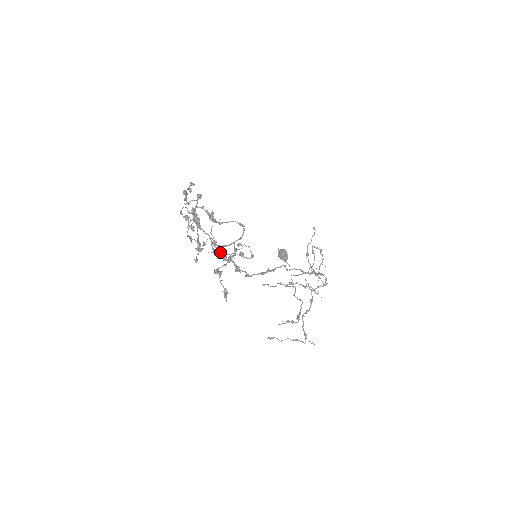
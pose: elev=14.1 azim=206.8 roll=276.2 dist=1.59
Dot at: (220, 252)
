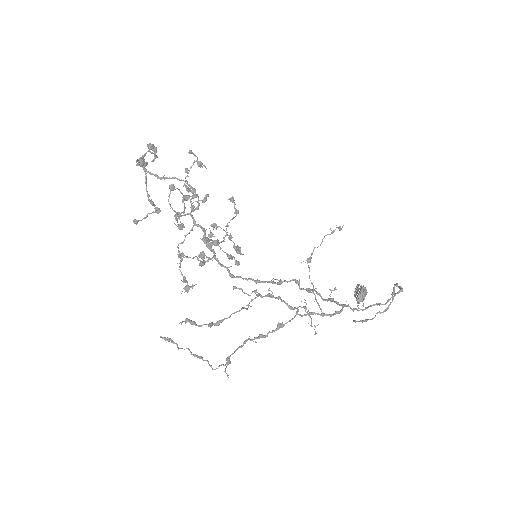
Dot at: occluded
